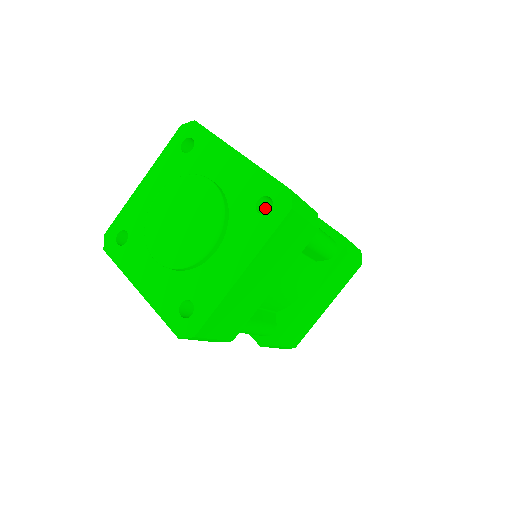
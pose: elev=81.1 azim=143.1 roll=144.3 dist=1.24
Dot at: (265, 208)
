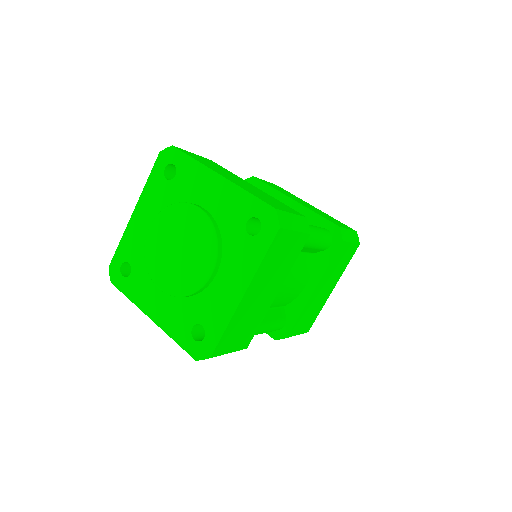
Dot at: (255, 226)
